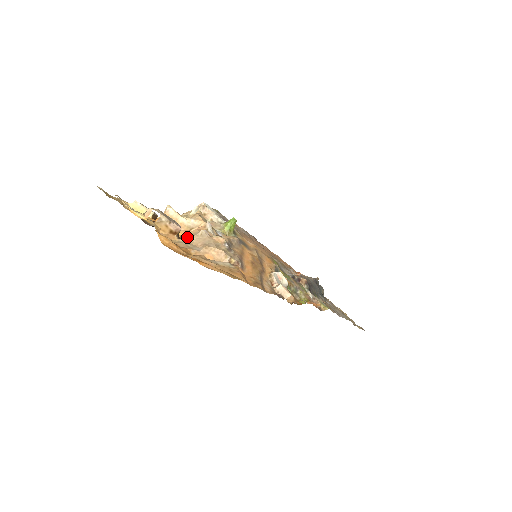
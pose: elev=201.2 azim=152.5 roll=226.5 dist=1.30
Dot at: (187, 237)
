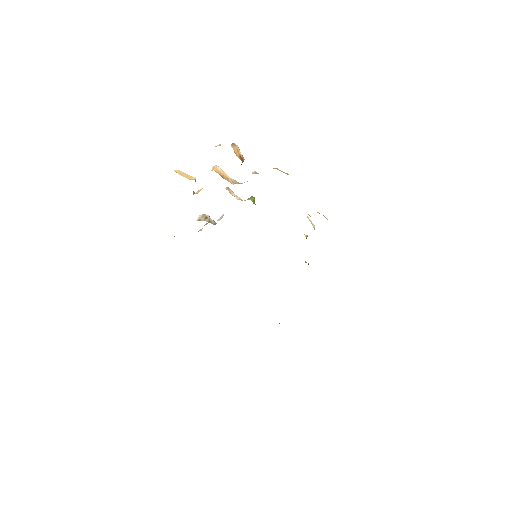
Dot at: occluded
